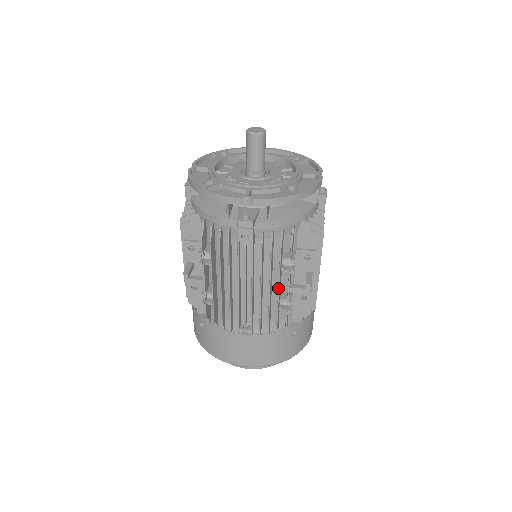
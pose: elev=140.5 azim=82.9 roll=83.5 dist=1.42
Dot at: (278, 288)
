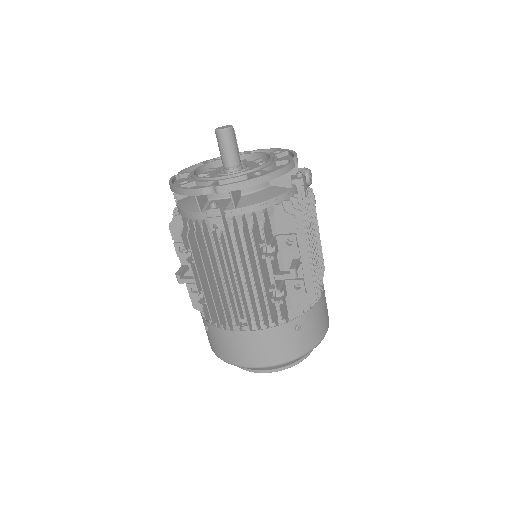
Dot at: (261, 276)
